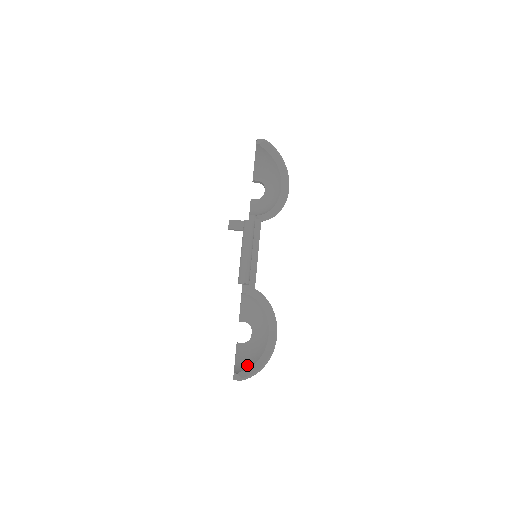
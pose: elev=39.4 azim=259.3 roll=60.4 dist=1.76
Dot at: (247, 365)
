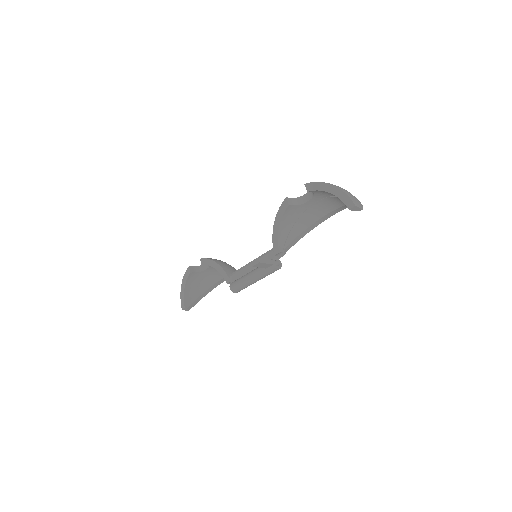
Dot at: (195, 294)
